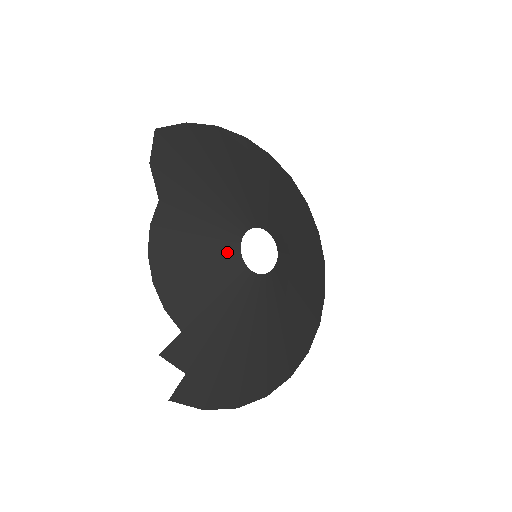
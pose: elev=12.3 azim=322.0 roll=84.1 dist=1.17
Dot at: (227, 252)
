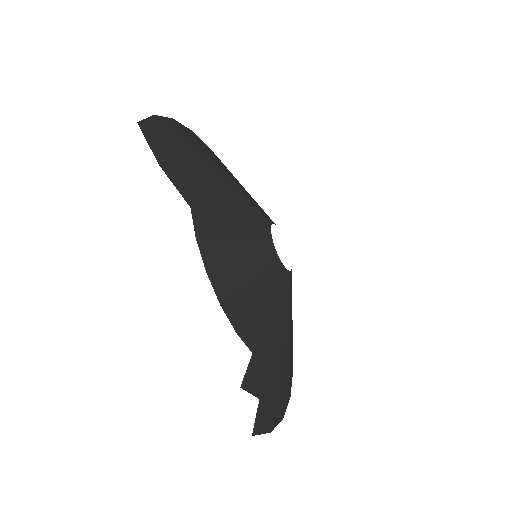
Dot at: (267, 254)
